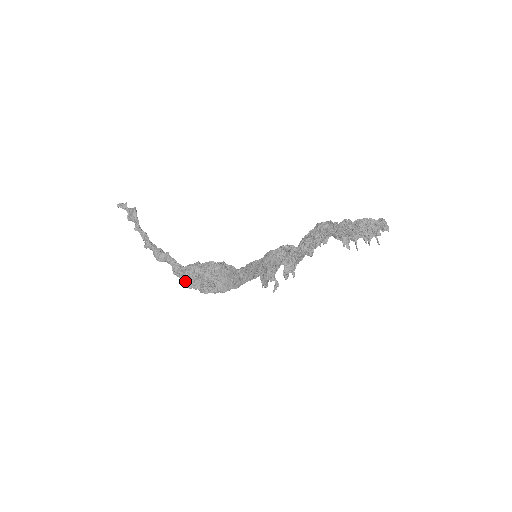
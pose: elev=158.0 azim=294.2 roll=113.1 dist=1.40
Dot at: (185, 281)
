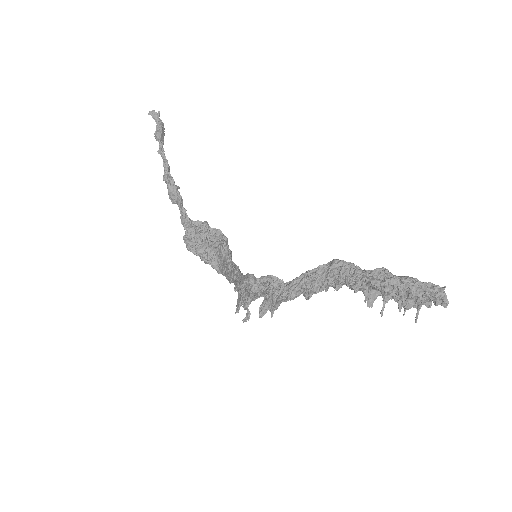
Dot at: (185, 240)
